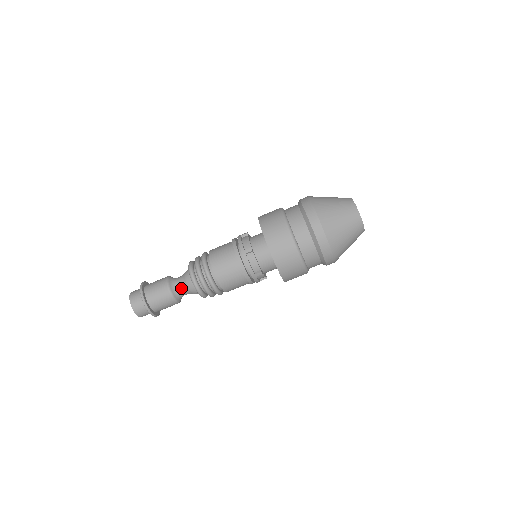
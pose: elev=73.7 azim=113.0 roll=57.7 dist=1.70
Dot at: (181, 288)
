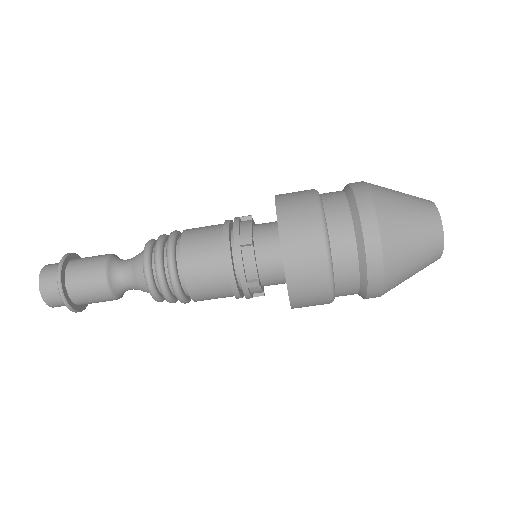
Dot at: (125, 276)
